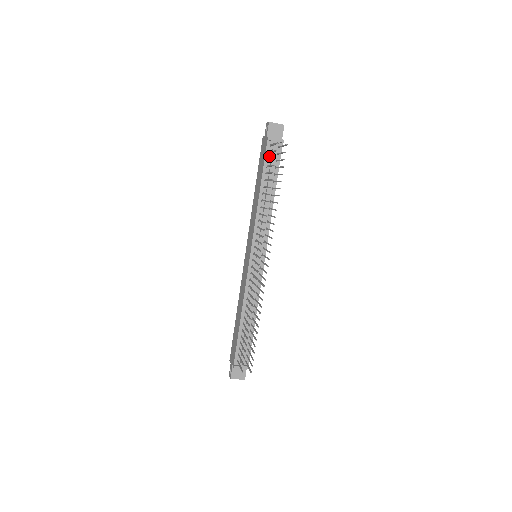
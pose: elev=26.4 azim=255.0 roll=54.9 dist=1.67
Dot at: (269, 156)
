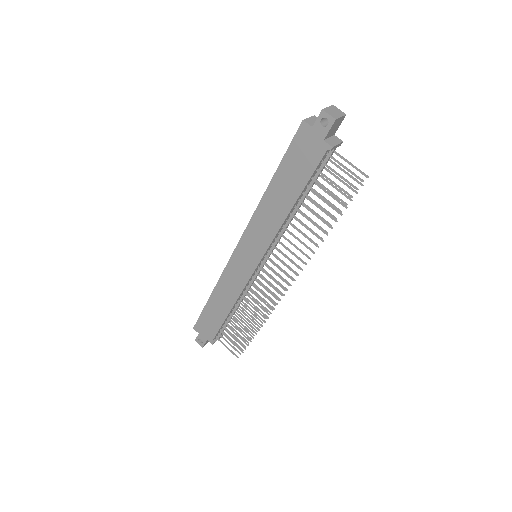
Dot at: (319, 166)
